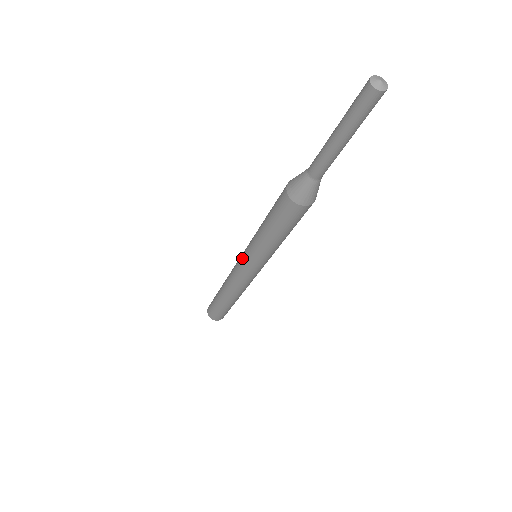
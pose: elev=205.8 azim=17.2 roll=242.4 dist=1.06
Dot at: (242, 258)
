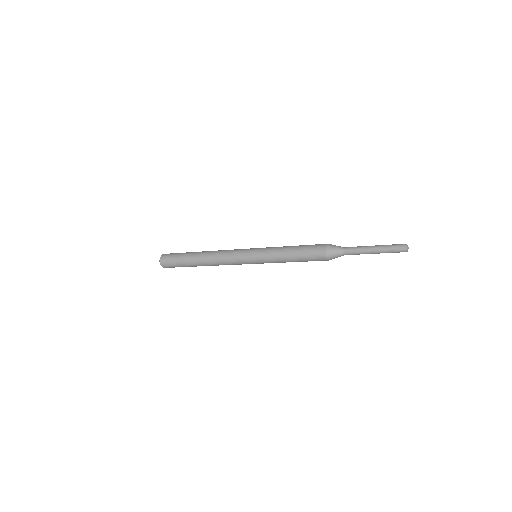
Dot at: (250, 260)
